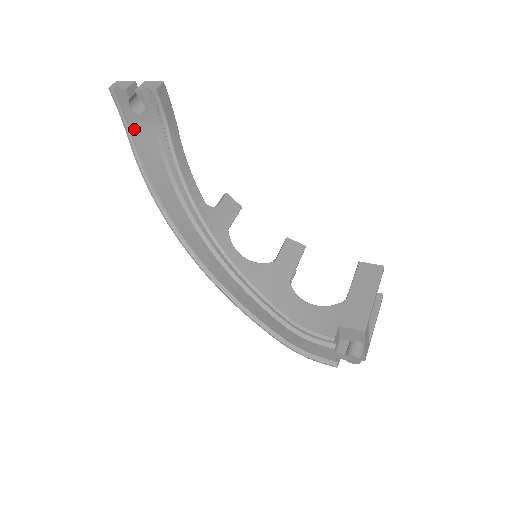
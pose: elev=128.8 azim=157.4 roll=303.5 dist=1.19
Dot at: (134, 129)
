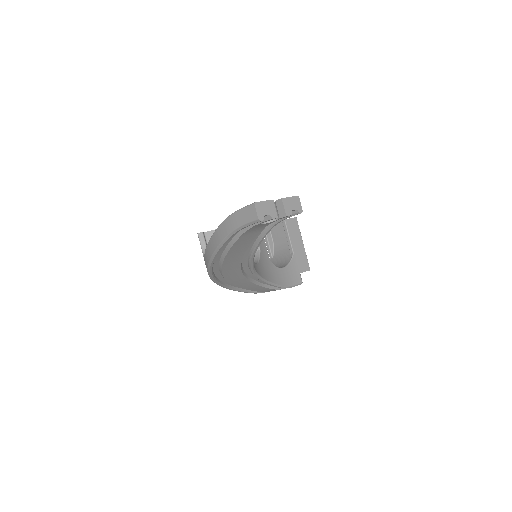
Dot at: occluded
